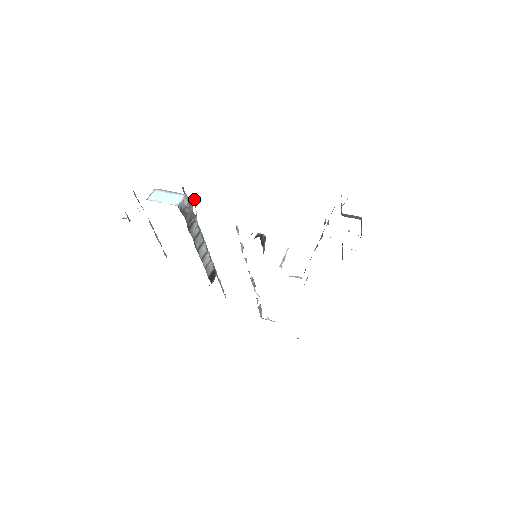
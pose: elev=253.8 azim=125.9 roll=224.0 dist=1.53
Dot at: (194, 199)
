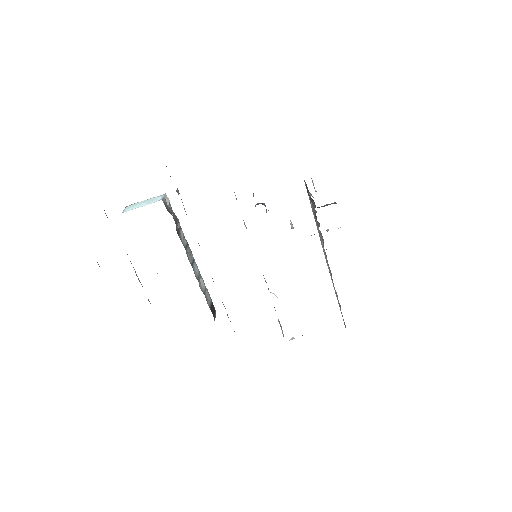
Dot at: (177, 189)
